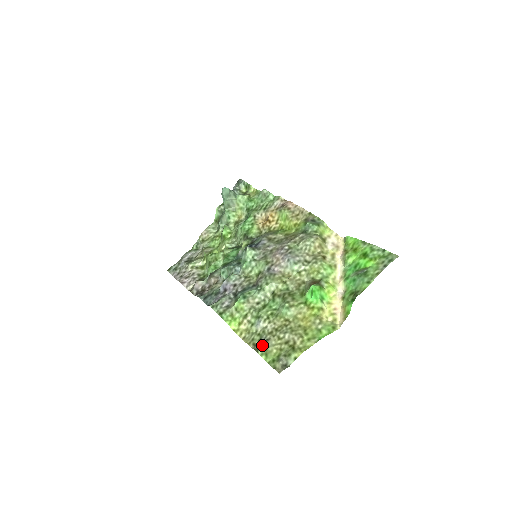
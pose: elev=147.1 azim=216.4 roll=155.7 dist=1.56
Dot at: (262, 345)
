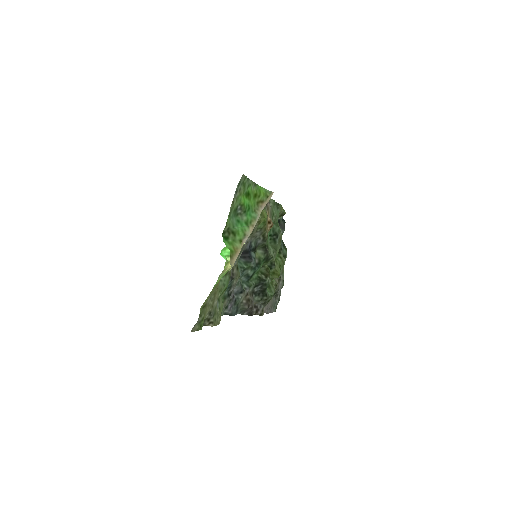
Dot at: (205, 319)
